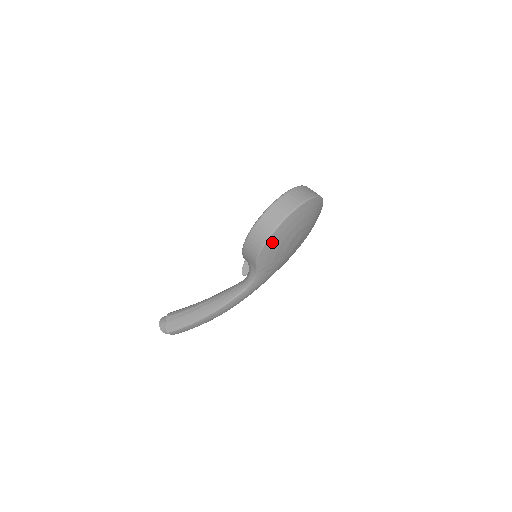
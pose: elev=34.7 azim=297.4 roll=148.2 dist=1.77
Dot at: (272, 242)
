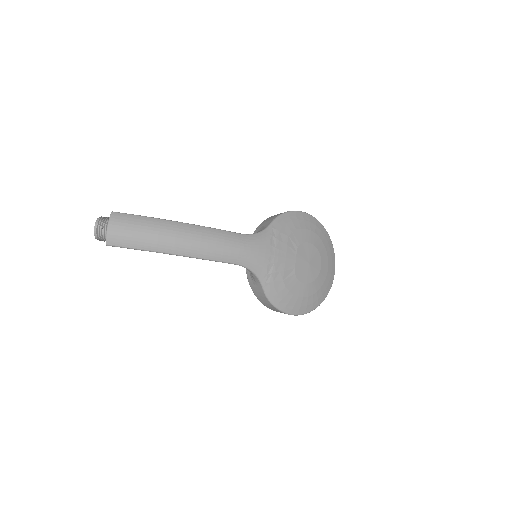
Dot at: (300, 217)
